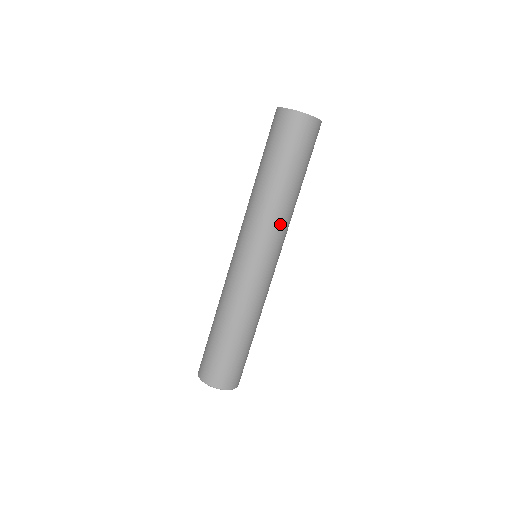
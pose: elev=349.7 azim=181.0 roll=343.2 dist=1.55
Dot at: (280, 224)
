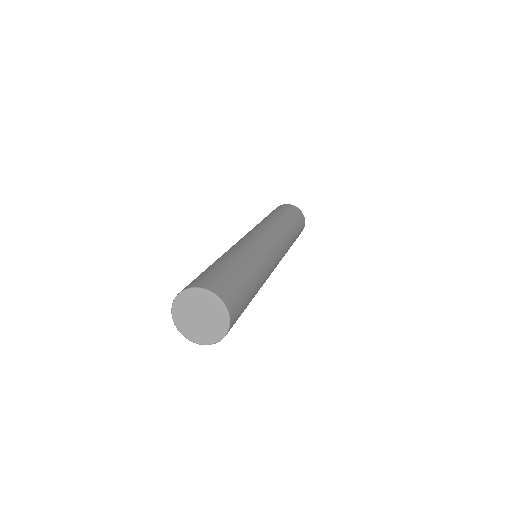
Dot at: (287, 247)
